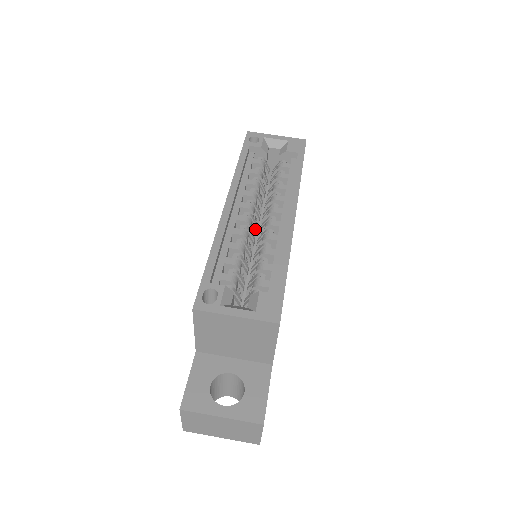
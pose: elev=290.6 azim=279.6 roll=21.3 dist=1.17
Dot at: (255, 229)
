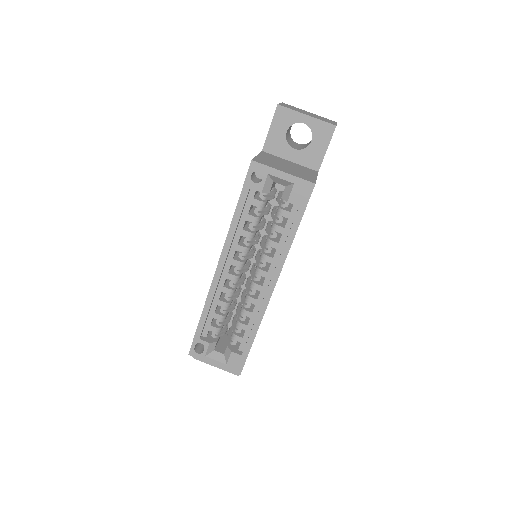
Dot at: (246, 271)
